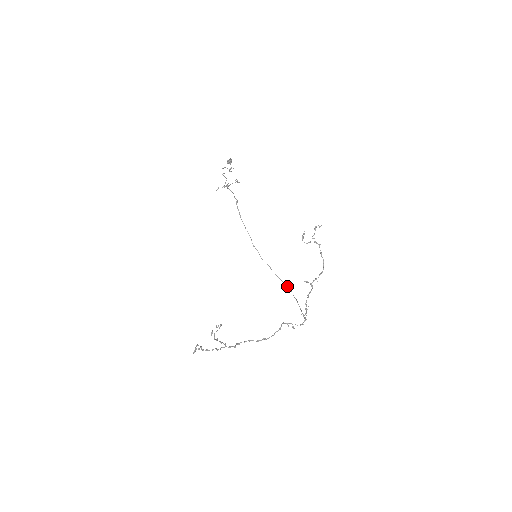
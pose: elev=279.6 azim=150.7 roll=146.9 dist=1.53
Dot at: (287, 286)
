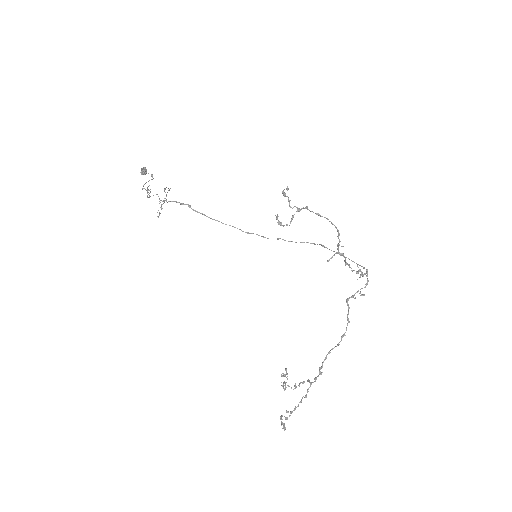
Dot at: (317, 244)
